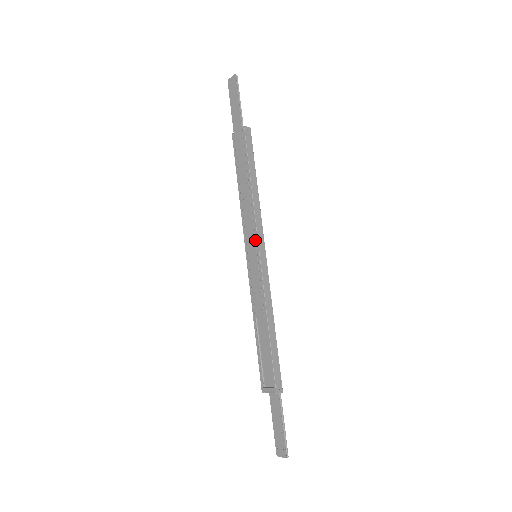
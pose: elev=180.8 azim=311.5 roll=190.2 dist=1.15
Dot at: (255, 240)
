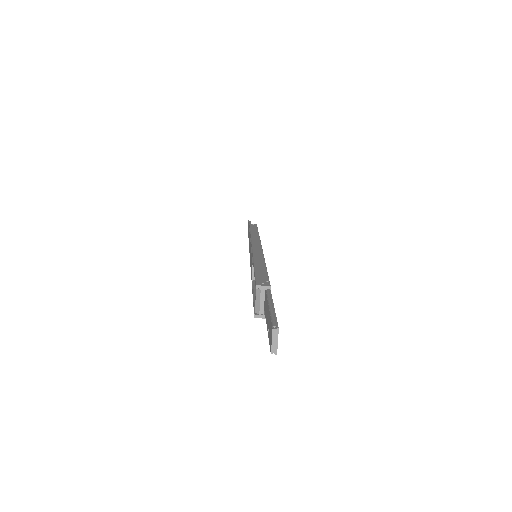
Dot at: occluded
